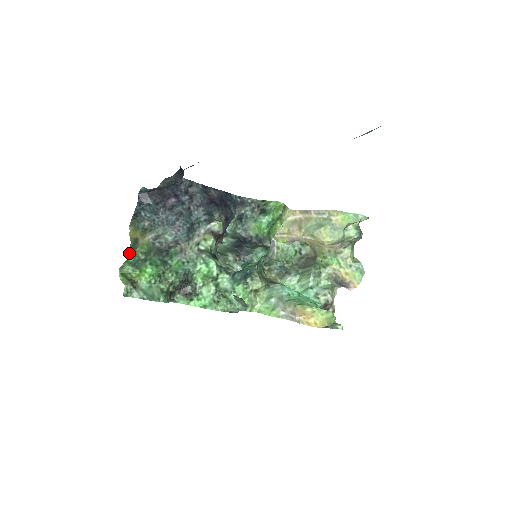
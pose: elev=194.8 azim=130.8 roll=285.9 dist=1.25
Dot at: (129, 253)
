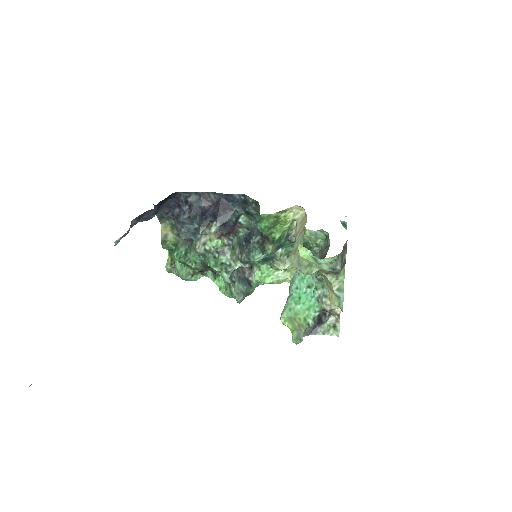
Dot at: (162, 246)
